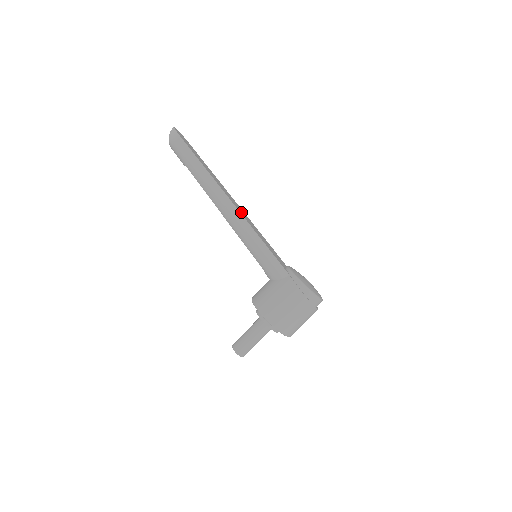
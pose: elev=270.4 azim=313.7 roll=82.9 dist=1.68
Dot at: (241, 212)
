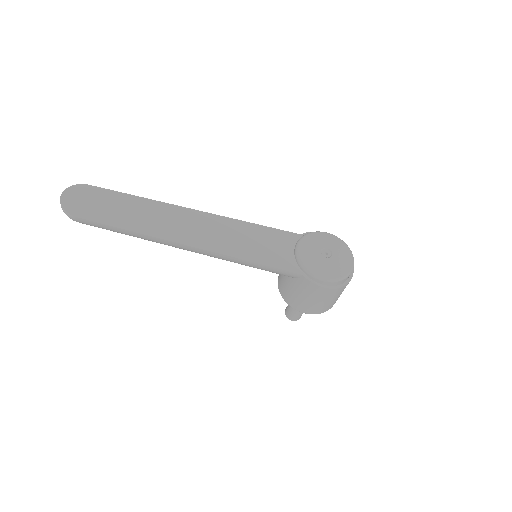
Dot at: (209, 239)
